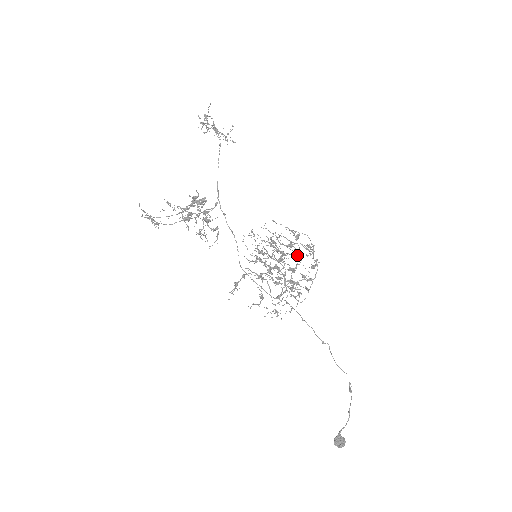
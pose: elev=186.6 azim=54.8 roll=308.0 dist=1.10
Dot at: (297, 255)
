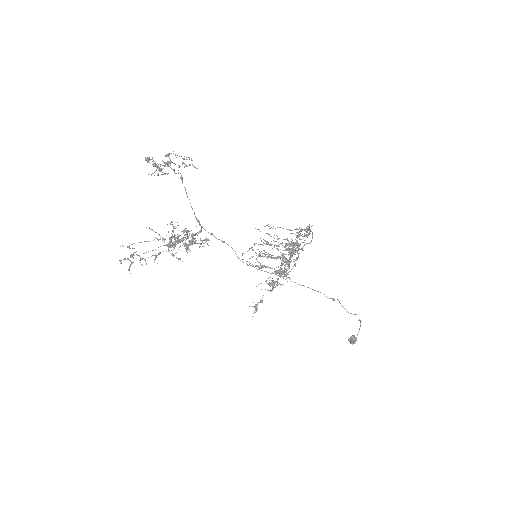
Dot at: occluded
